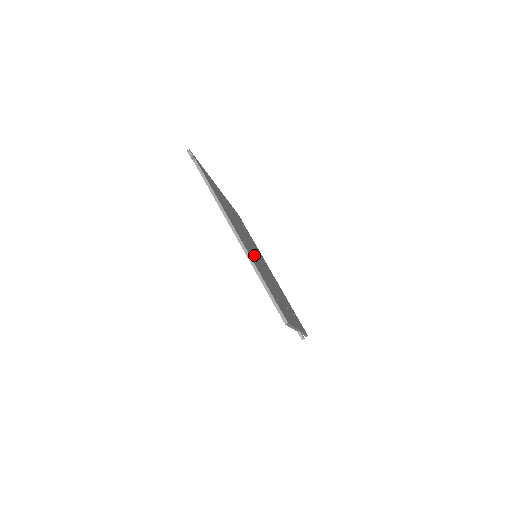
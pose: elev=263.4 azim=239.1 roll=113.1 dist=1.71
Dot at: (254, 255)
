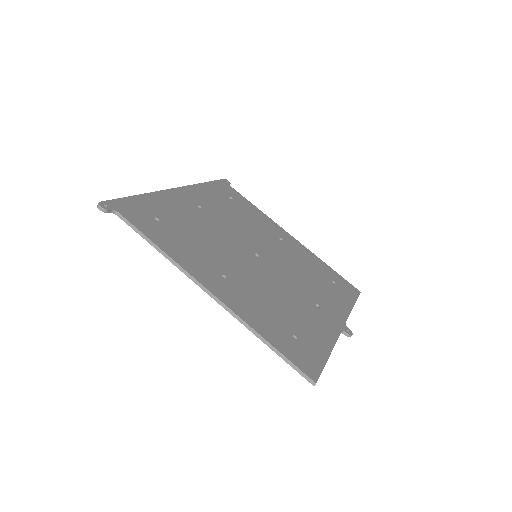
Dot at: (249, 276)
